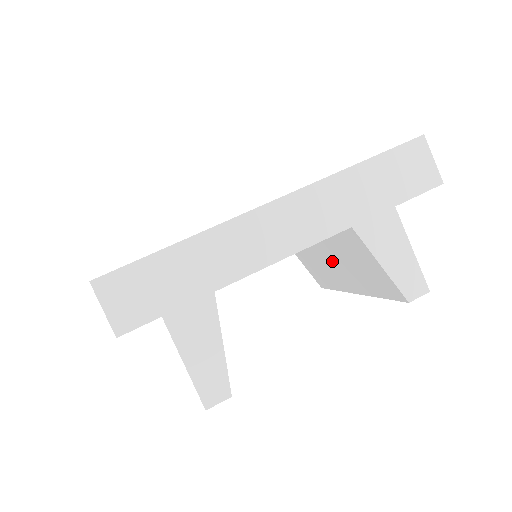
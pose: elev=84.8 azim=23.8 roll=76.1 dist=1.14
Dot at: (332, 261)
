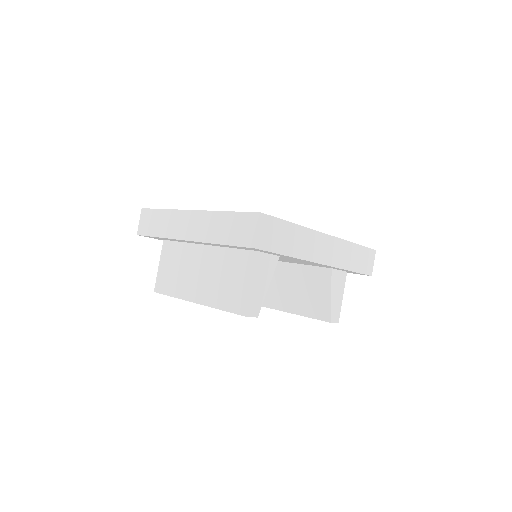
Dot at: (283, 285)
